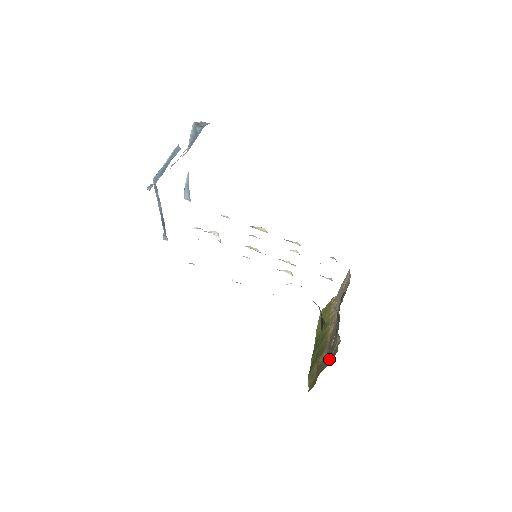
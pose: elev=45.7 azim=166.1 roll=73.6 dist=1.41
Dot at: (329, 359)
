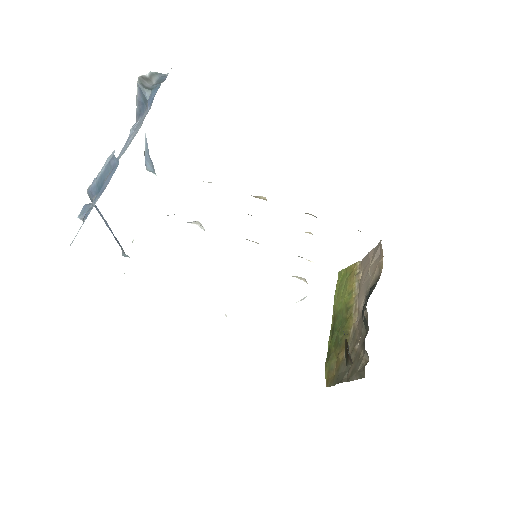
Dot at: (353, 374)
